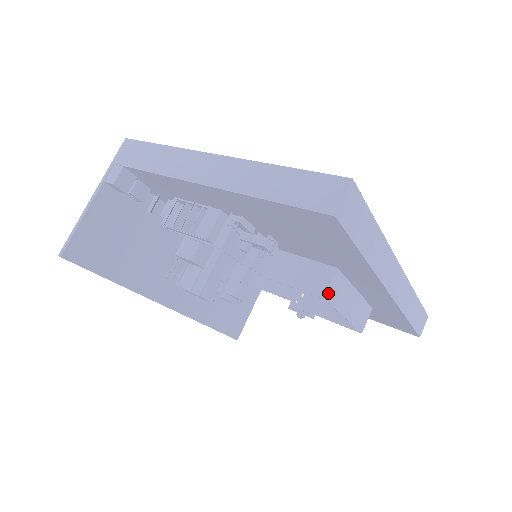
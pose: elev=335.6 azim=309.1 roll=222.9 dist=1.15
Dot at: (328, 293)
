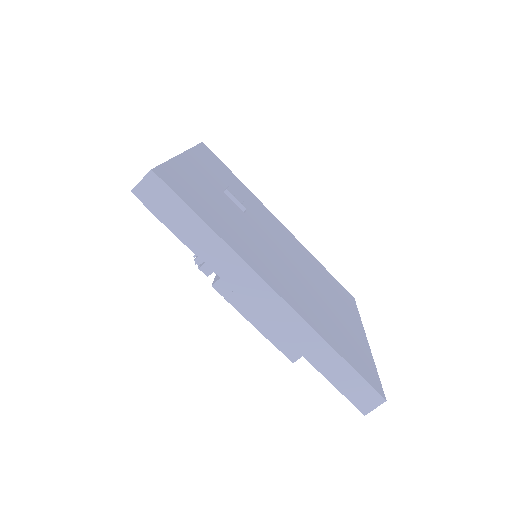
Dot at: (219, 285)
